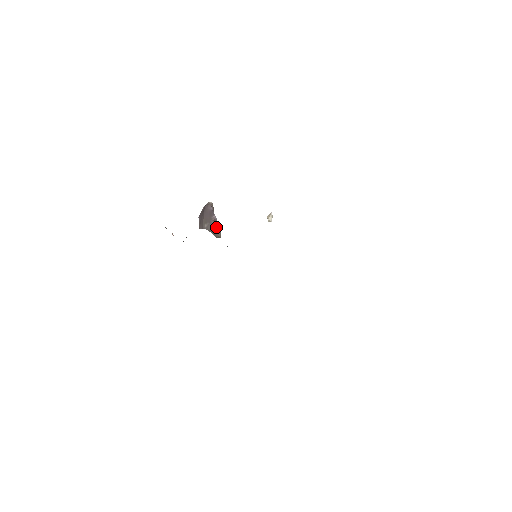
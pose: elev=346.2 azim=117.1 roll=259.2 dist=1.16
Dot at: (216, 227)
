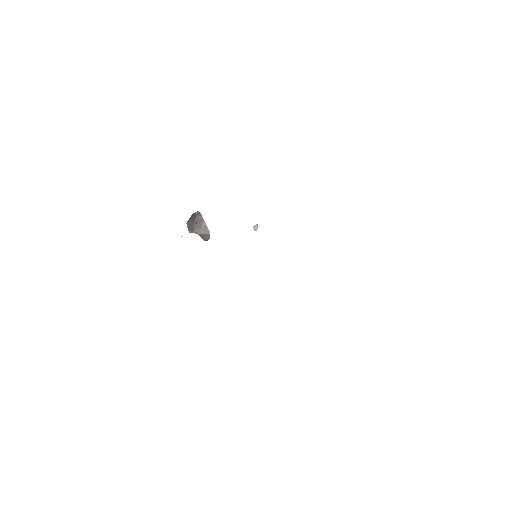
Dot at: (206, 232)
